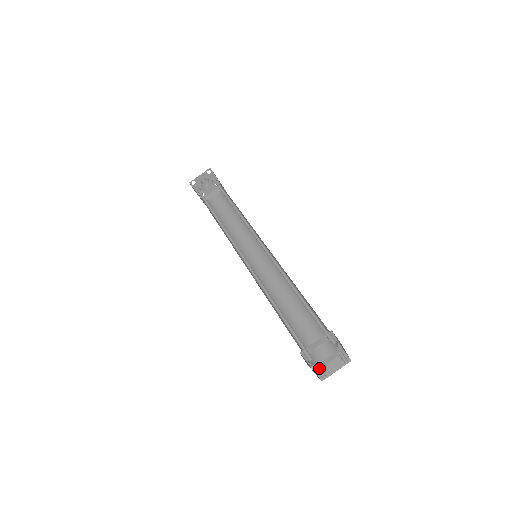
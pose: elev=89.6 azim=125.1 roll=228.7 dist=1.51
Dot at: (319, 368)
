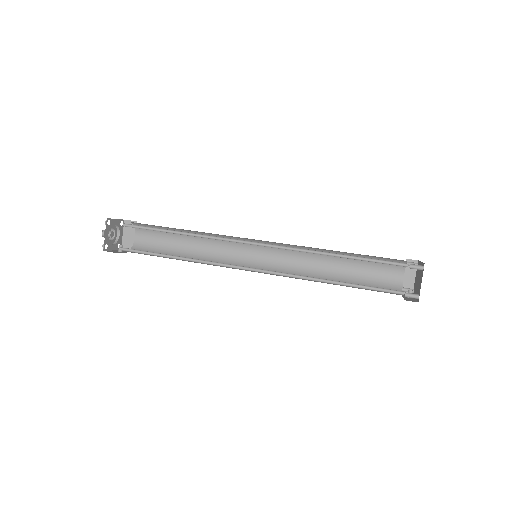
Dot at: (403, 289)
